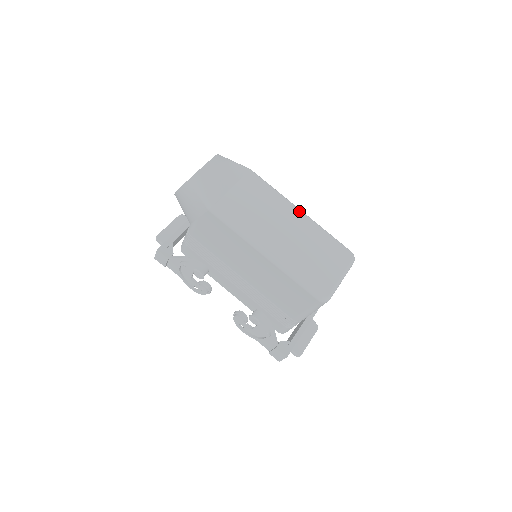
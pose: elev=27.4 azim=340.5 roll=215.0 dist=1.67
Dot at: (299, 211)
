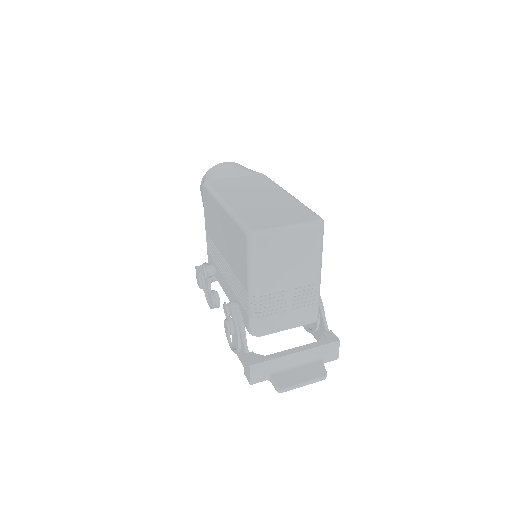
Dot at: (286, 192)
